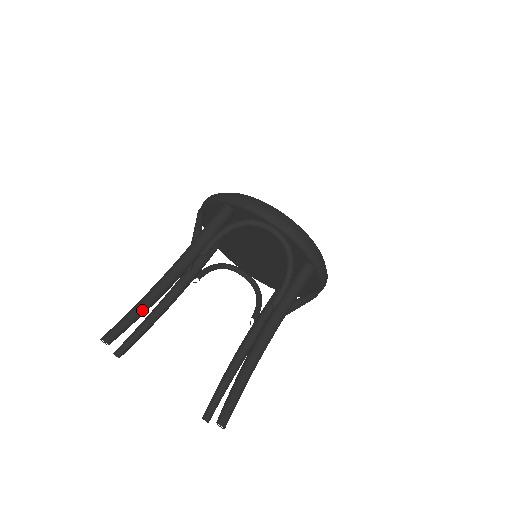
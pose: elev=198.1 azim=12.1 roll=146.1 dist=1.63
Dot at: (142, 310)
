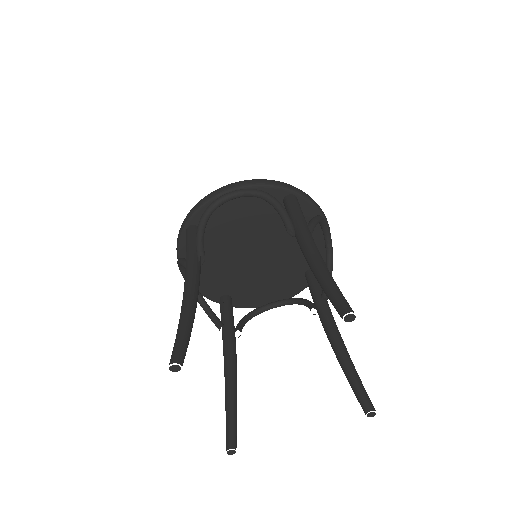
Dot at: (186, 322)
